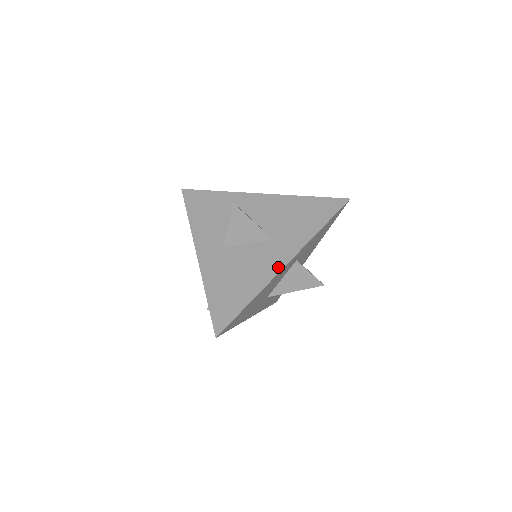
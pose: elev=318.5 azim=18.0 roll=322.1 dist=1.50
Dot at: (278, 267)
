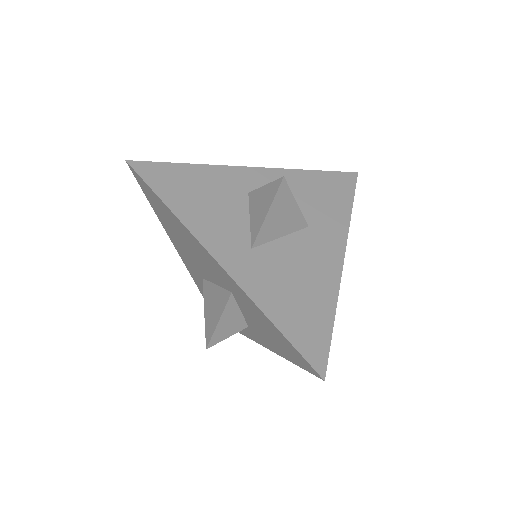
Dot at: (337, 262)
